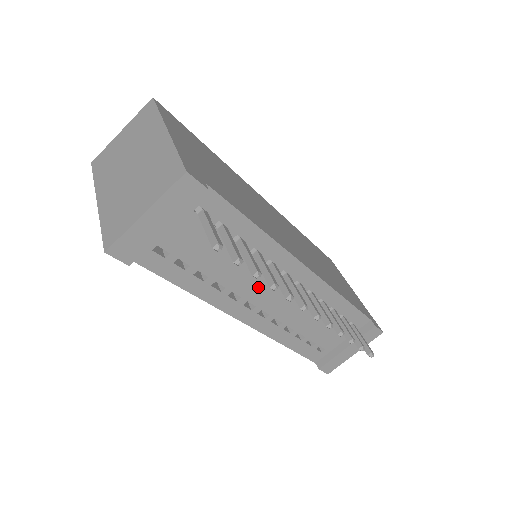
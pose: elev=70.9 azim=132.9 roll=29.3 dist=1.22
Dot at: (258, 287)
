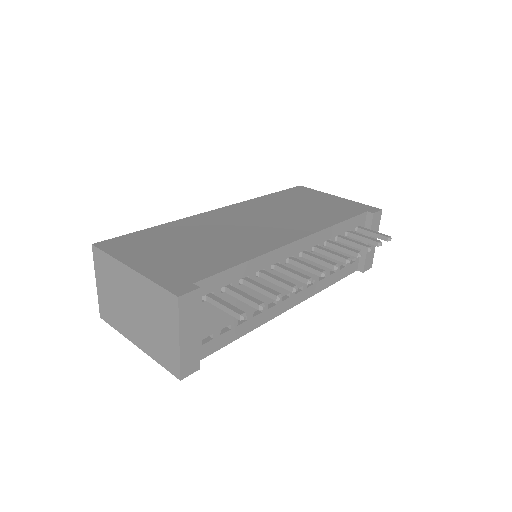
Dot at: occluded
